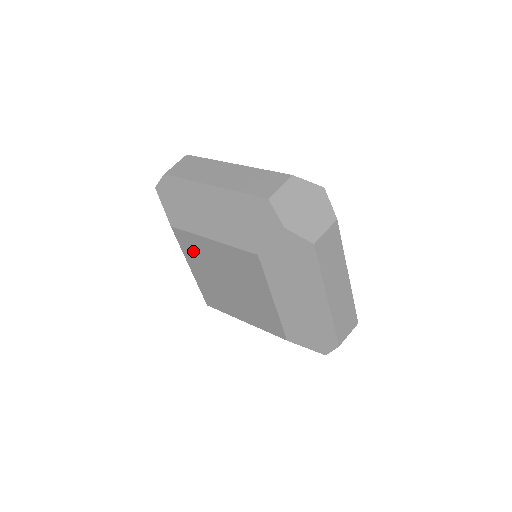
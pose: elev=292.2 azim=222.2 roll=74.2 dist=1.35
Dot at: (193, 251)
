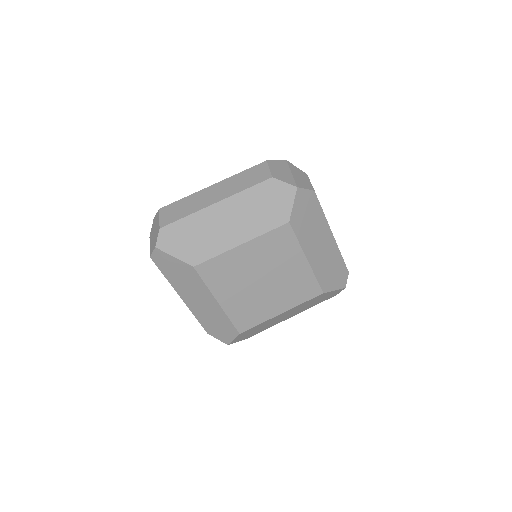
Dot at: (221, 276)
